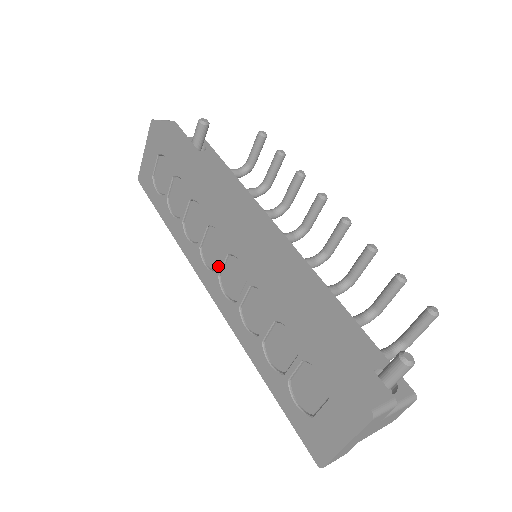
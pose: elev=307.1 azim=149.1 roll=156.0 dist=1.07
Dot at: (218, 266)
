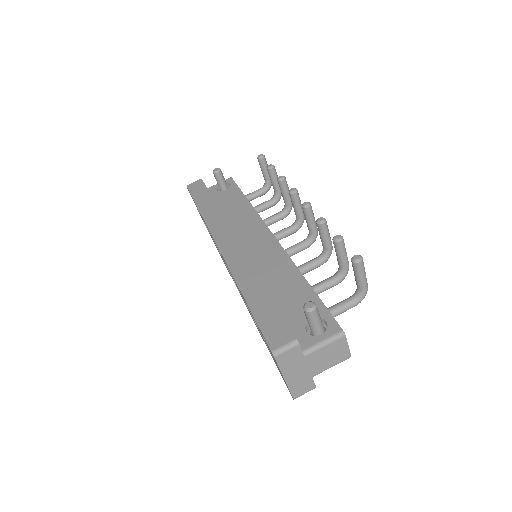
Dot at: (230, 273)
